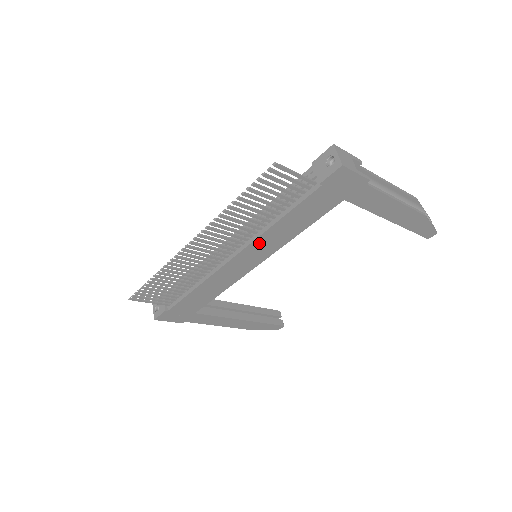
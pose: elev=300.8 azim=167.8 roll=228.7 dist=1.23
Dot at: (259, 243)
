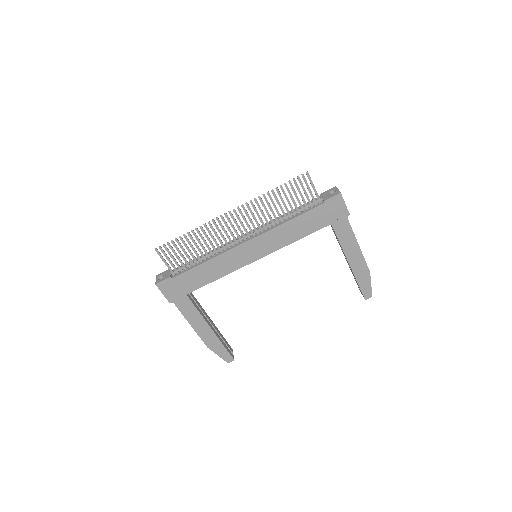
Dot at: (269, 236)
